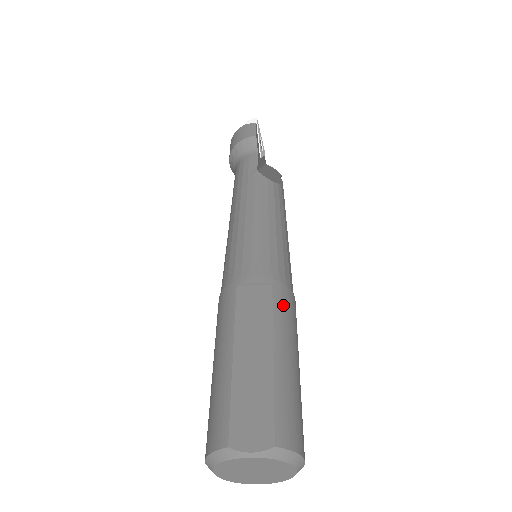
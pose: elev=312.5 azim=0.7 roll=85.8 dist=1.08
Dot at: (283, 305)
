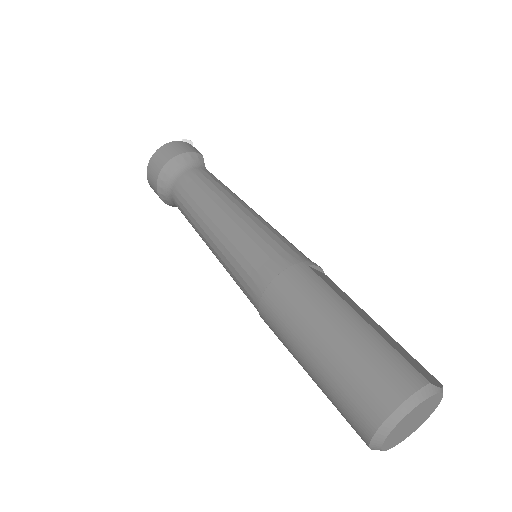
Dot at: occluded
